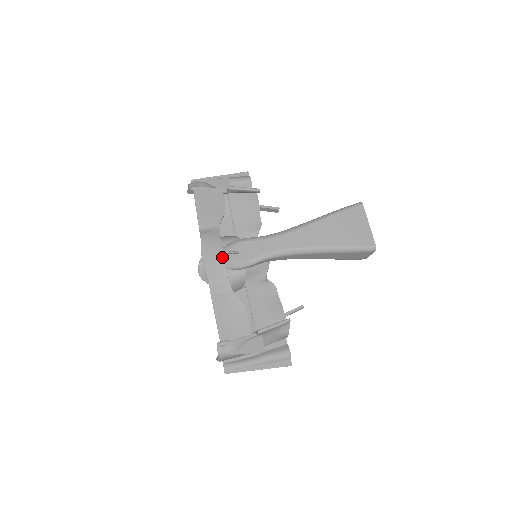
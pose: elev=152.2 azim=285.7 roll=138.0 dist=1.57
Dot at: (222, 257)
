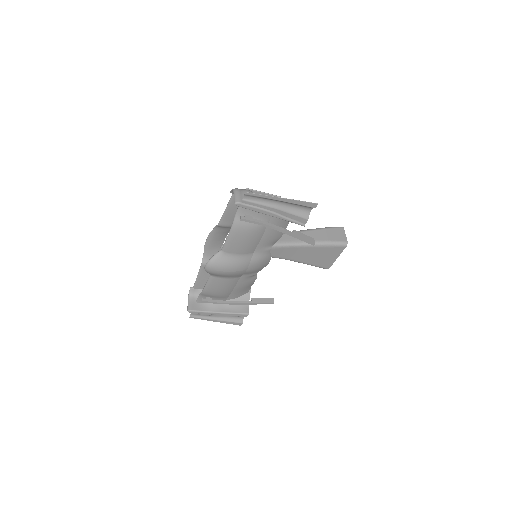
Dot at: (224, 238)
